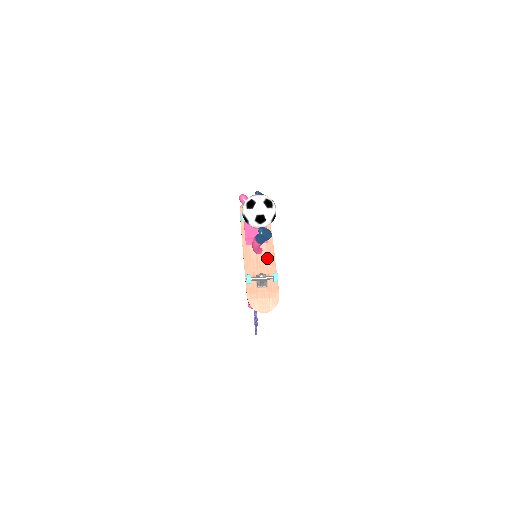
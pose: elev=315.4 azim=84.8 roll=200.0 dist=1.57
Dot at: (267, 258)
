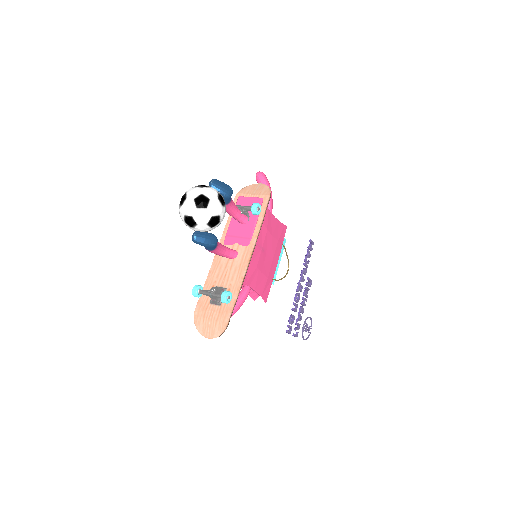
Dot at: (238, 267)
